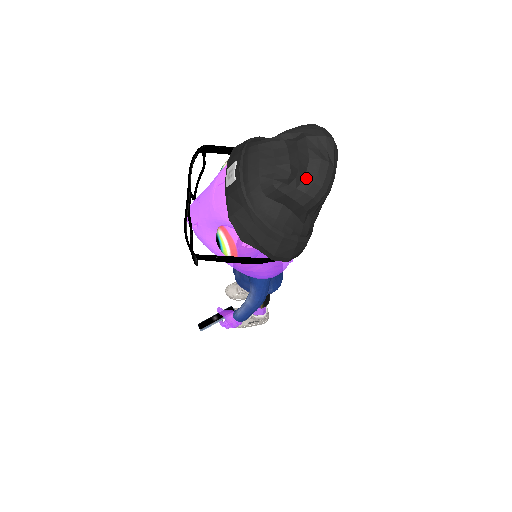
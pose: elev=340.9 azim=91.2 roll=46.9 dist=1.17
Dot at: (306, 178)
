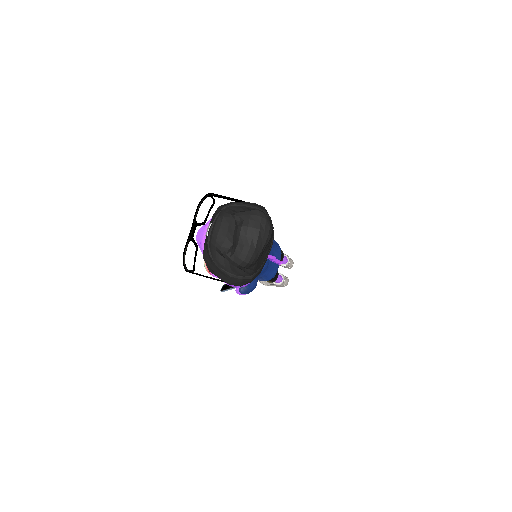
Dot at: (235, 254)
